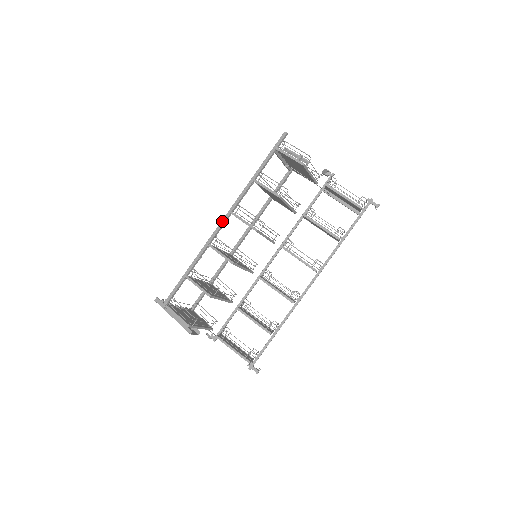
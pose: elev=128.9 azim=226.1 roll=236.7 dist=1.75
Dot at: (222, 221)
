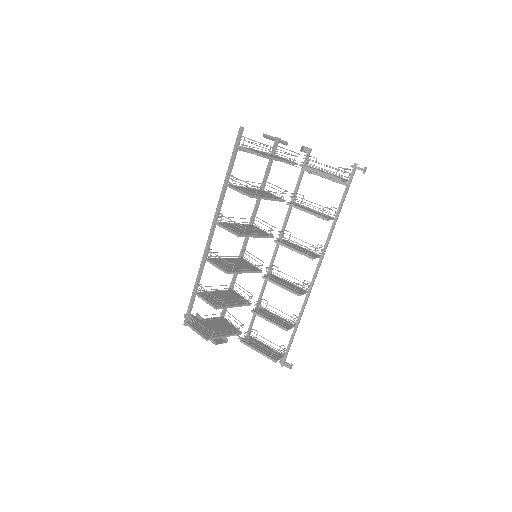
Dot at: (210, 233)
